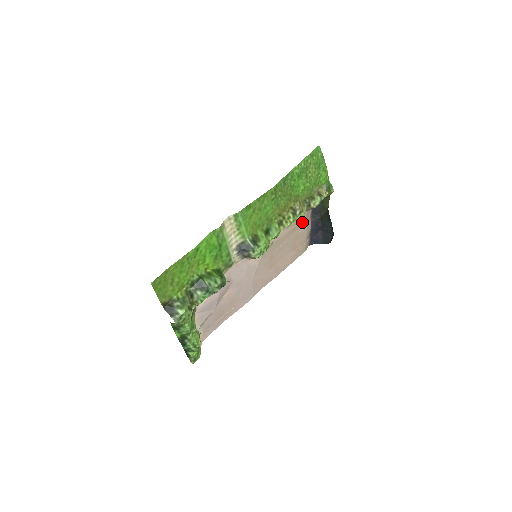
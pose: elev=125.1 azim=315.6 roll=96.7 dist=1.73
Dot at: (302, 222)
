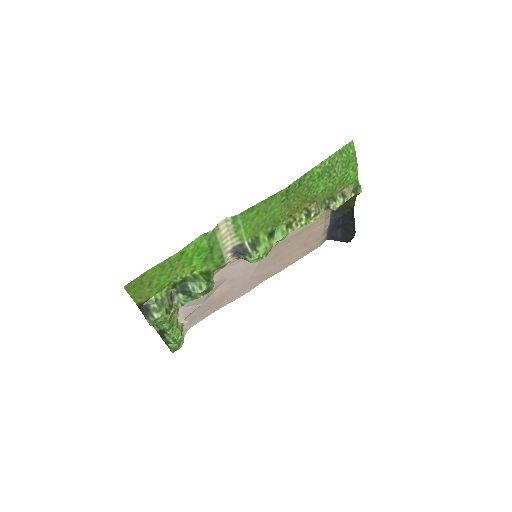
Dot at: (318, 221)
